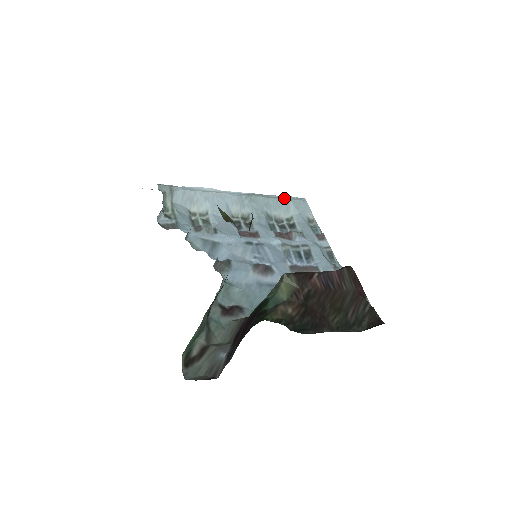
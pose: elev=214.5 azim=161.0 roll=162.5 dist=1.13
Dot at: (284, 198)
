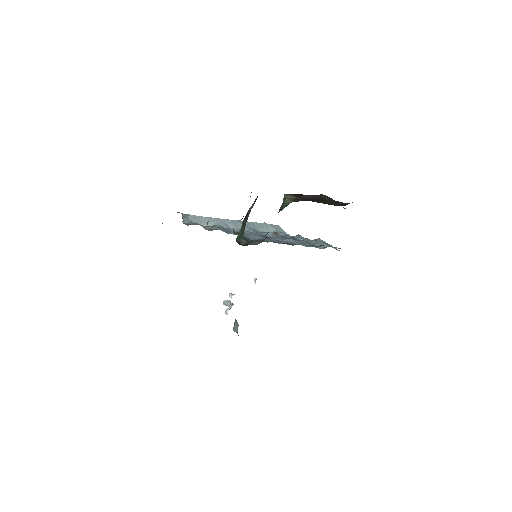
Dot at: (263, 223)
